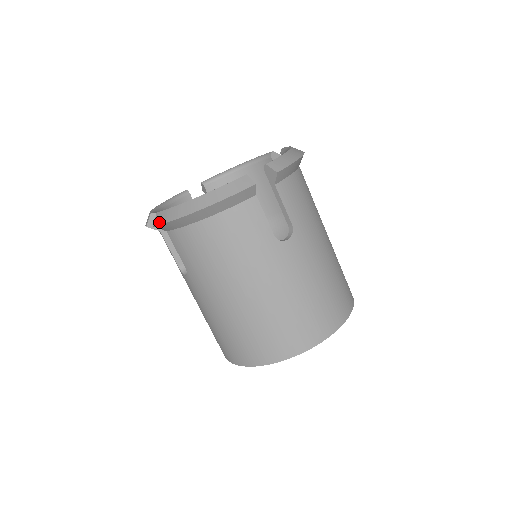
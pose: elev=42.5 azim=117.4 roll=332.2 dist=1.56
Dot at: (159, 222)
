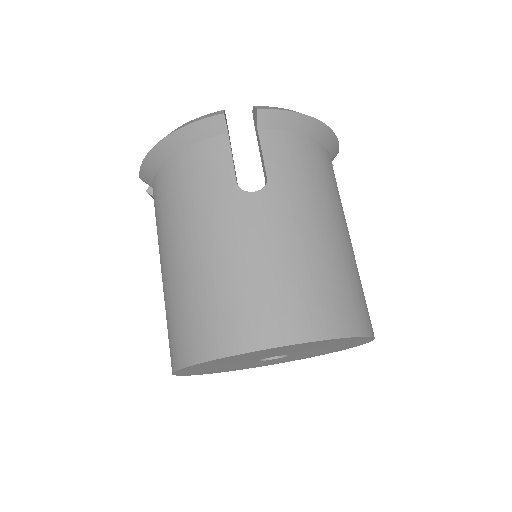
Dot at: (141, 169)
